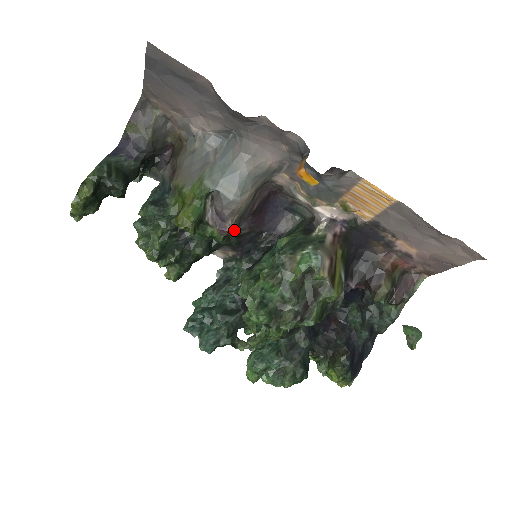
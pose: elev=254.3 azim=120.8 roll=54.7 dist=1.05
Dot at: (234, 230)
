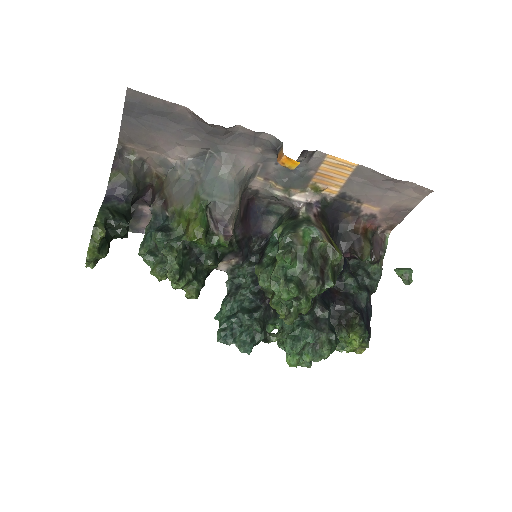
Dot at: (233, 236)
